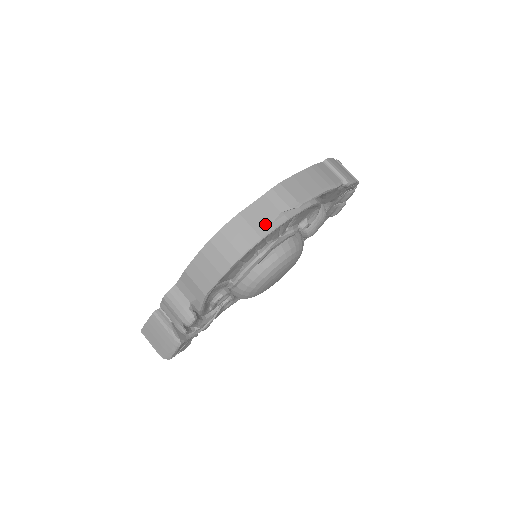
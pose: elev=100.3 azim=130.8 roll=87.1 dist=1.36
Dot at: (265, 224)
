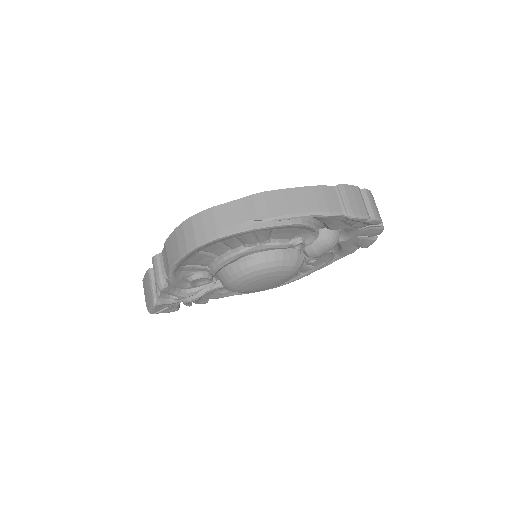
Dot at: (228, 225)
